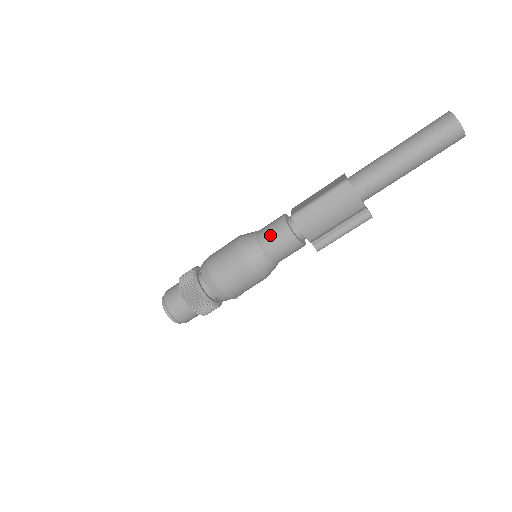
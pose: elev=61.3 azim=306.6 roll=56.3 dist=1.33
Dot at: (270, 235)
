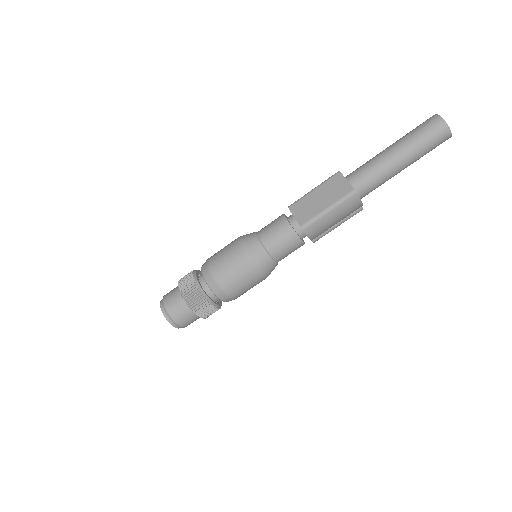
Dot at: (279, 245)
